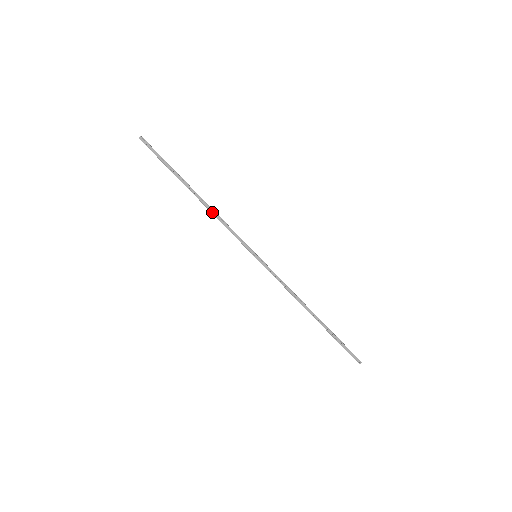
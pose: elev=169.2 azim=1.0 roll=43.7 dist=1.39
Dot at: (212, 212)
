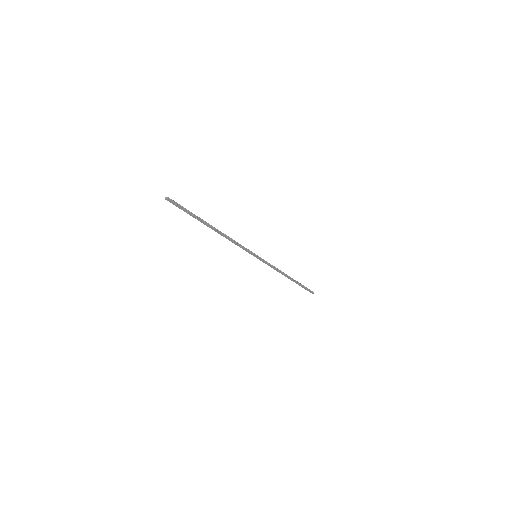
Dot at: (226, 238)
